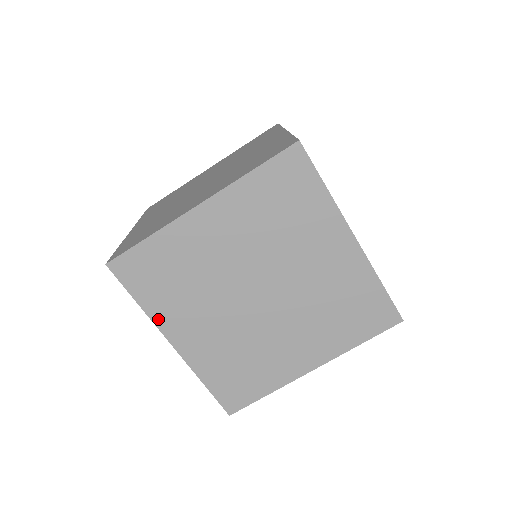
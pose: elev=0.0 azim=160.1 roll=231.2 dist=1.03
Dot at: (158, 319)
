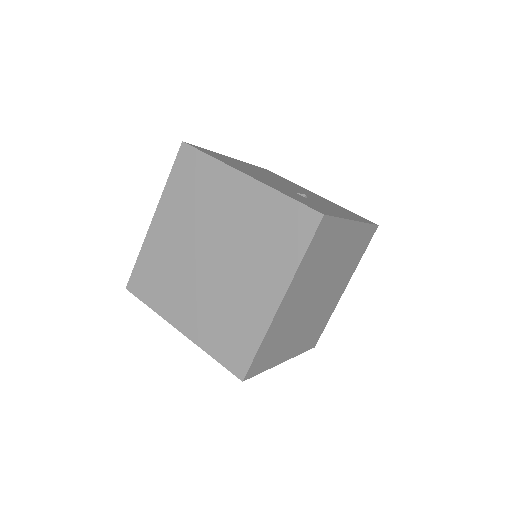
Dot at: (164, 313)
